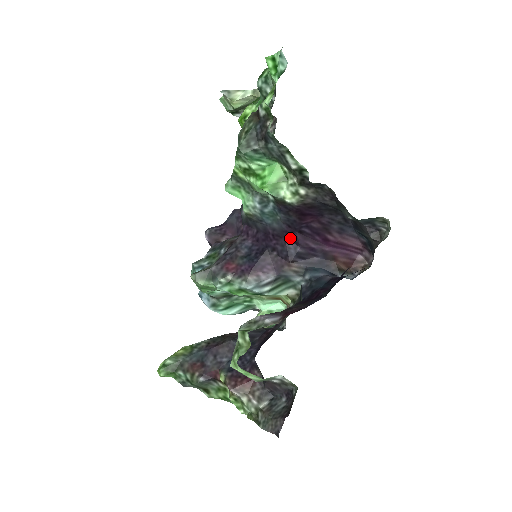
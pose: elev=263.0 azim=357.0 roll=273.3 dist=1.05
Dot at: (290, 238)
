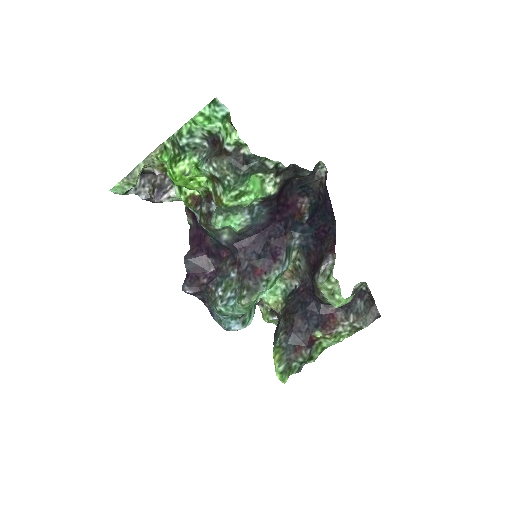
Dot at: (275, 221)
